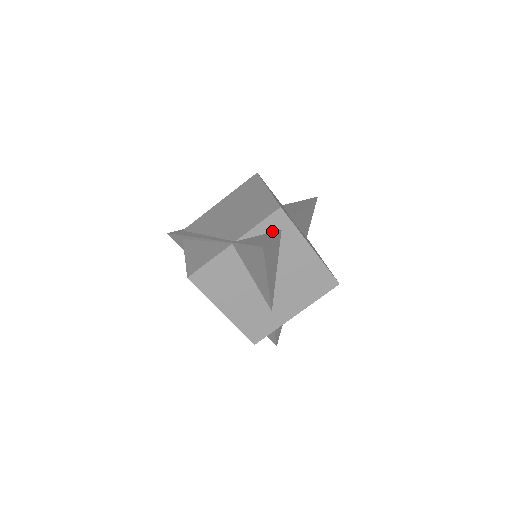
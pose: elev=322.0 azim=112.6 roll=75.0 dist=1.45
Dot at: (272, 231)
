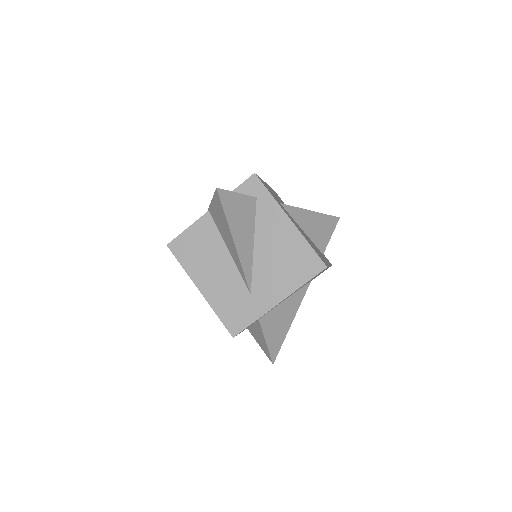
Dot at: occluded
